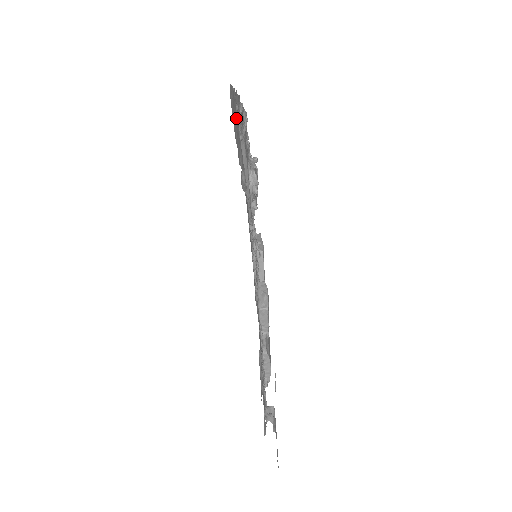
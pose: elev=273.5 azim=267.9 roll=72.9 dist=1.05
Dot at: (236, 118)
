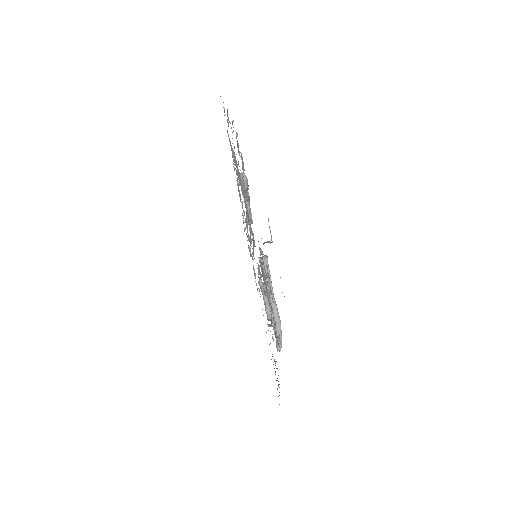
Dot at: occluded
